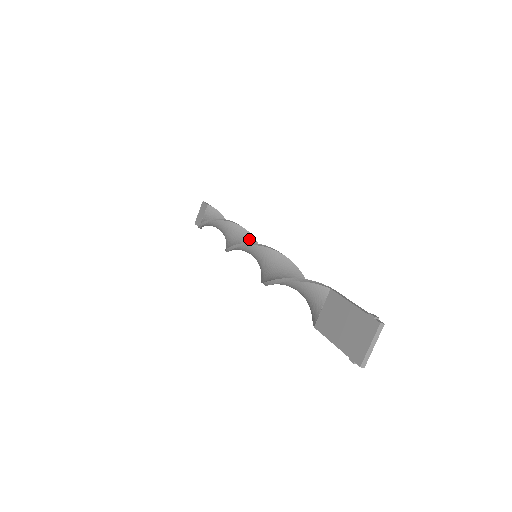
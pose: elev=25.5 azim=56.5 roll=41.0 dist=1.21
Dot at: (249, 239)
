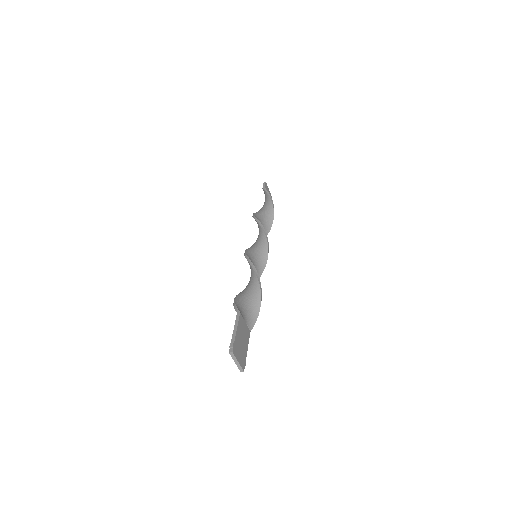
Dot at: (261, 234)
